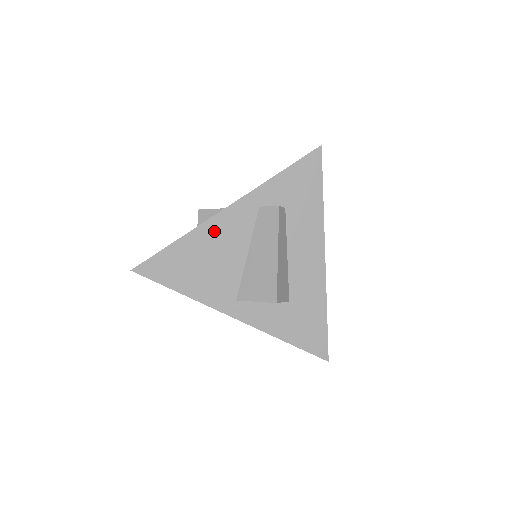
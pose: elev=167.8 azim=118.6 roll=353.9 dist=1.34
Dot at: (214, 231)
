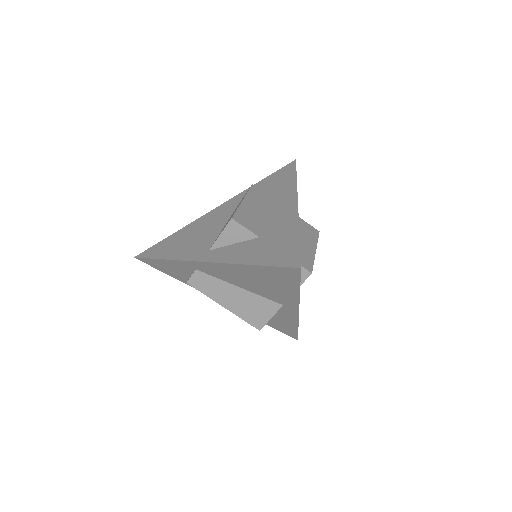
Dot at: (204, 220)
